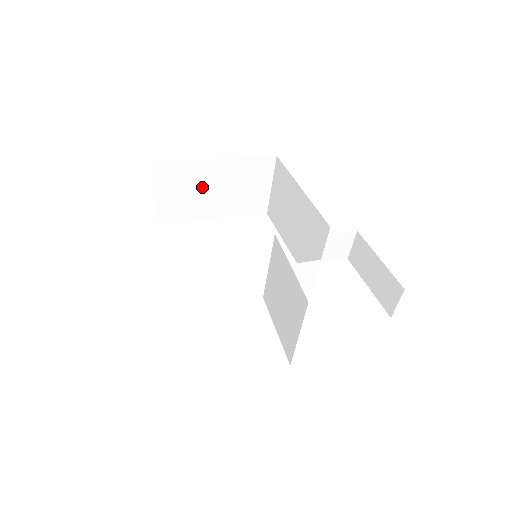
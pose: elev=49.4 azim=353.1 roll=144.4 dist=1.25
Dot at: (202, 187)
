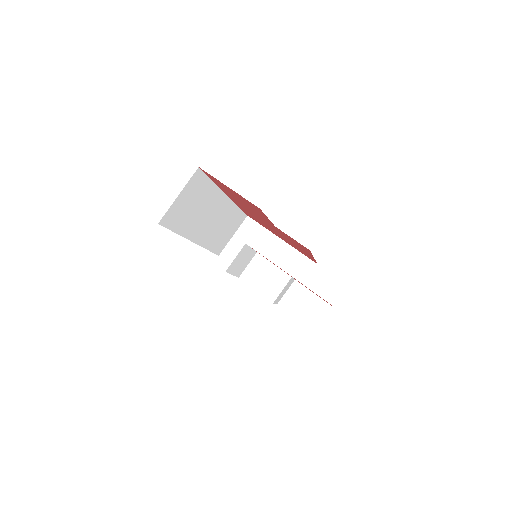
Dot at: (261, 252)
